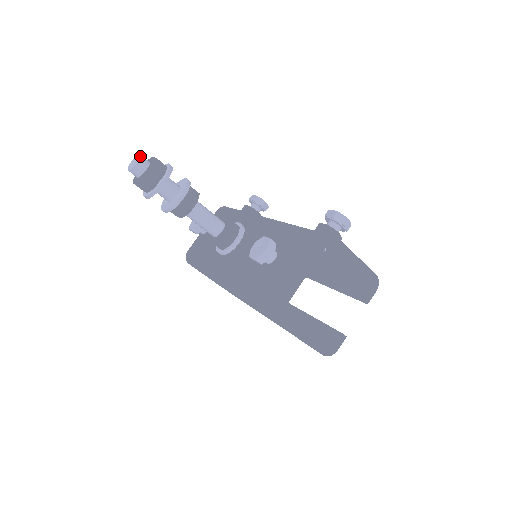
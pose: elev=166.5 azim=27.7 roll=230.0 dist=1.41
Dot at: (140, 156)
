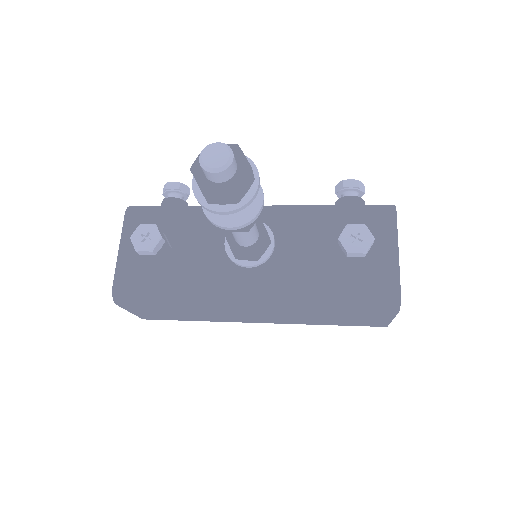
Dot at: (226, 144)
